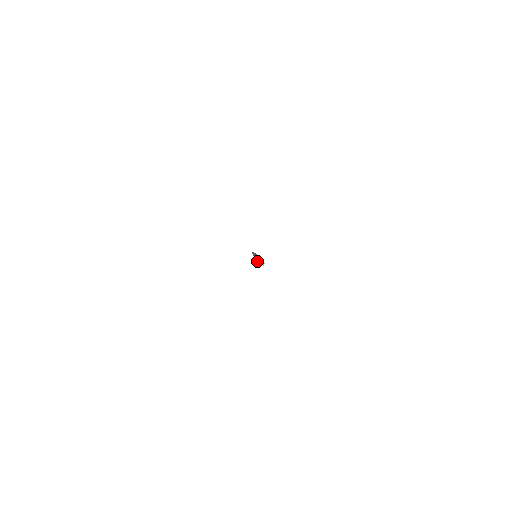
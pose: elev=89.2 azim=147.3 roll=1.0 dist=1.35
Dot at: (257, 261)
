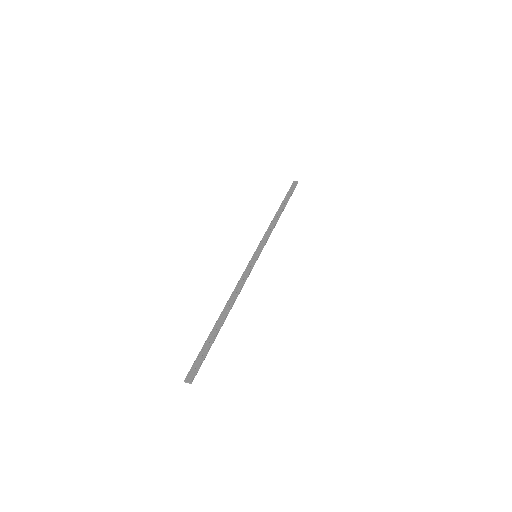
Dot at: (186, 382)
